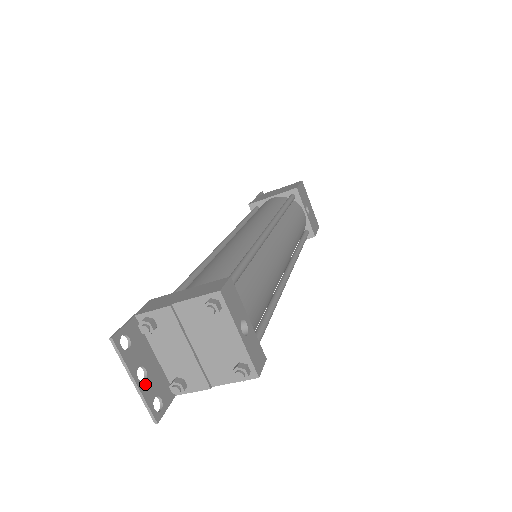
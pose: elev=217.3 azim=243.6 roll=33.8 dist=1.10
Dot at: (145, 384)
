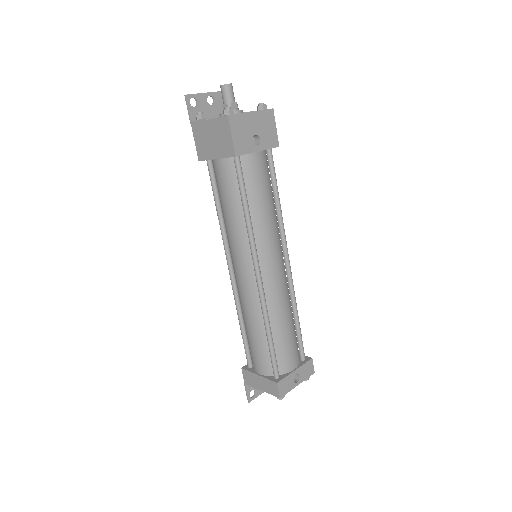
Dot at: occluded
